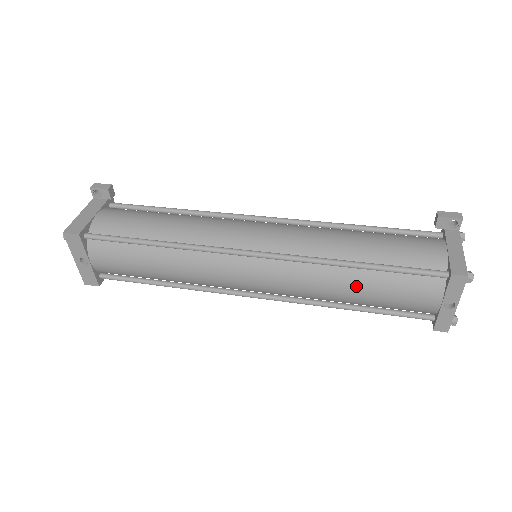
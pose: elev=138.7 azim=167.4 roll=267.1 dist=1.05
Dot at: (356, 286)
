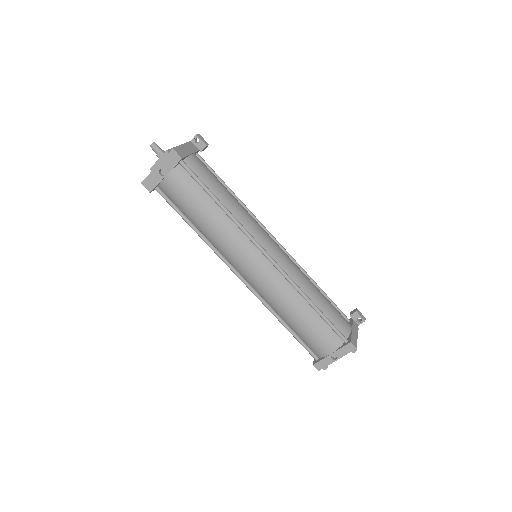
Dot at: (302, 314)
